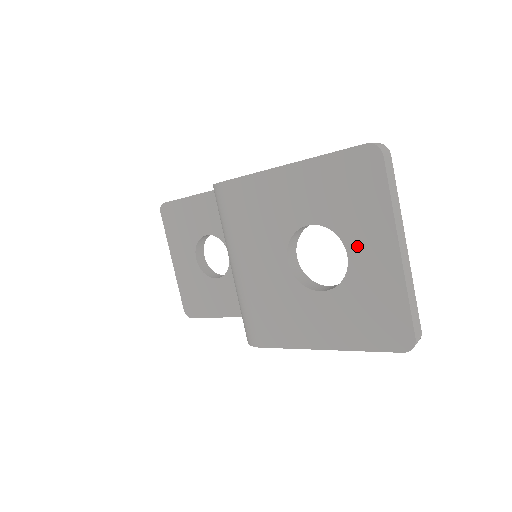
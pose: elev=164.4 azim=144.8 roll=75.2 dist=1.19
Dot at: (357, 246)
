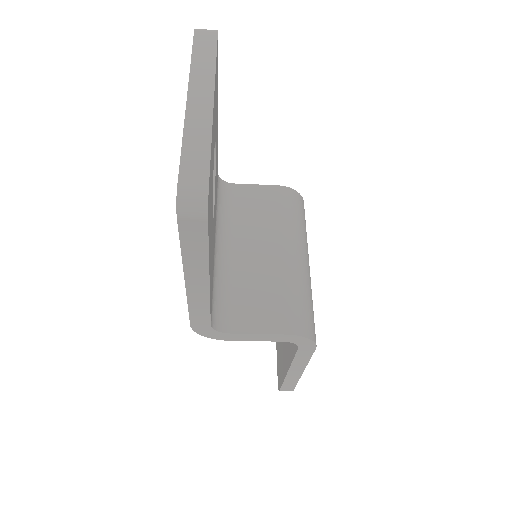
Dot at: occluded
